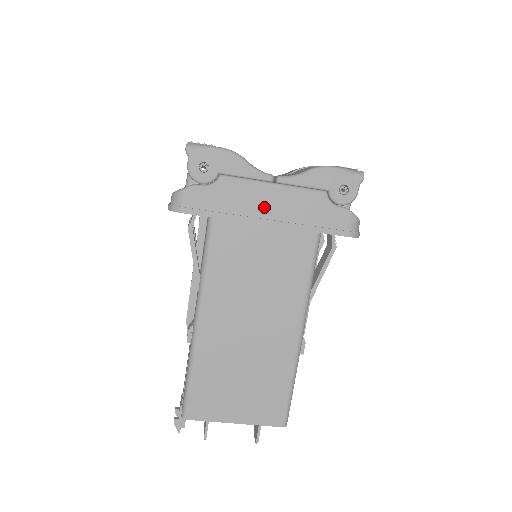
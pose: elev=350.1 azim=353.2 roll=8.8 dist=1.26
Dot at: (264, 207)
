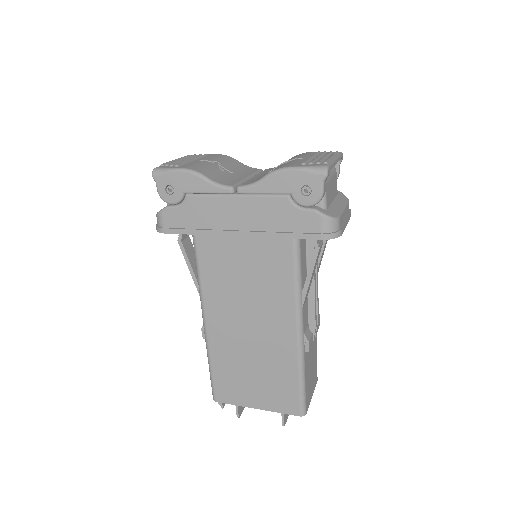
Dot at: (230, 219)
